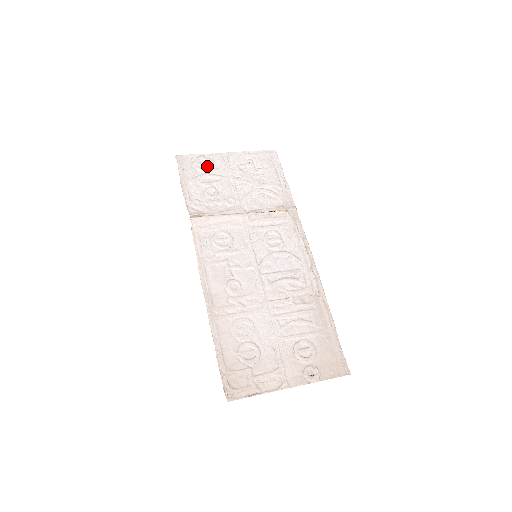
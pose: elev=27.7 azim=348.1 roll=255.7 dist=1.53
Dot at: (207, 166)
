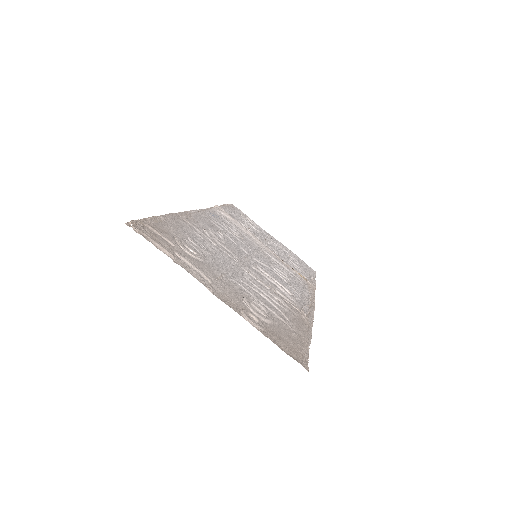
Dot at: (252, 223)
